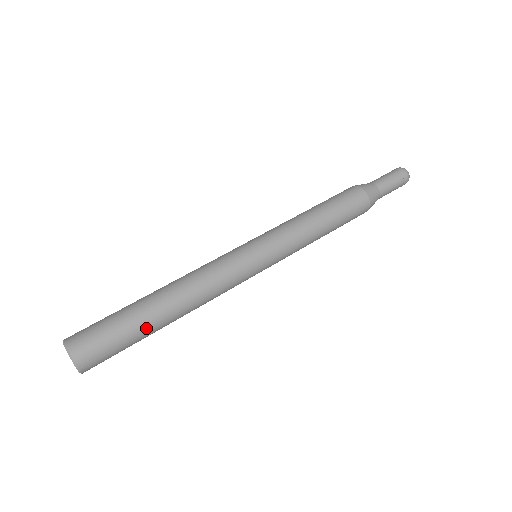
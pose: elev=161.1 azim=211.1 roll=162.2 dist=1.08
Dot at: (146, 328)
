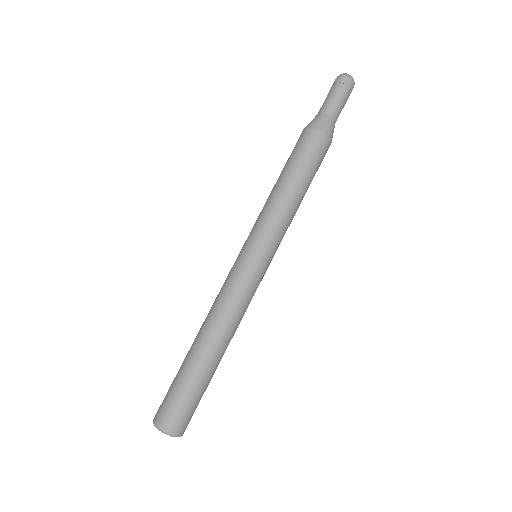
Dot at: (198, 374)
